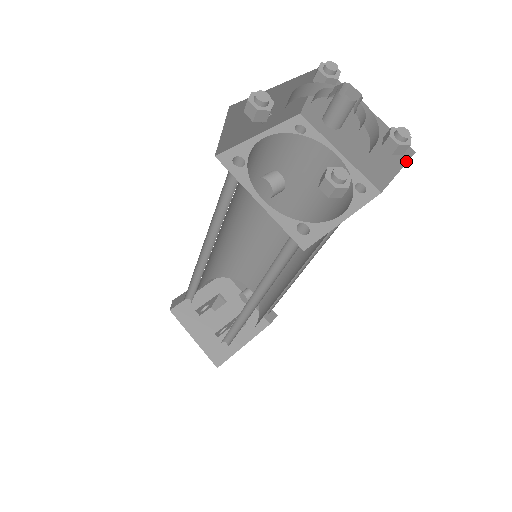
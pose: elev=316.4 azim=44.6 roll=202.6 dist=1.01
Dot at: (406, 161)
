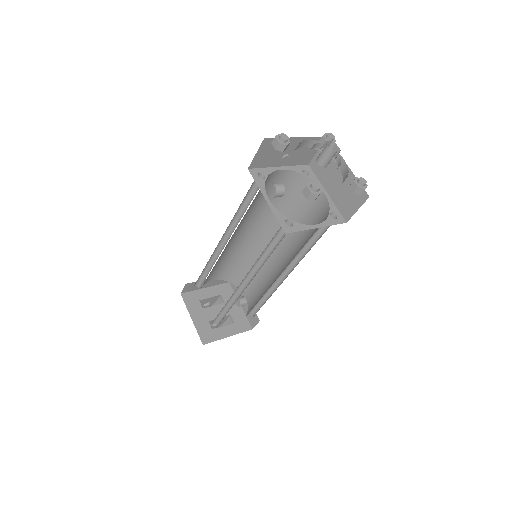
Dot at: (364, 202)
